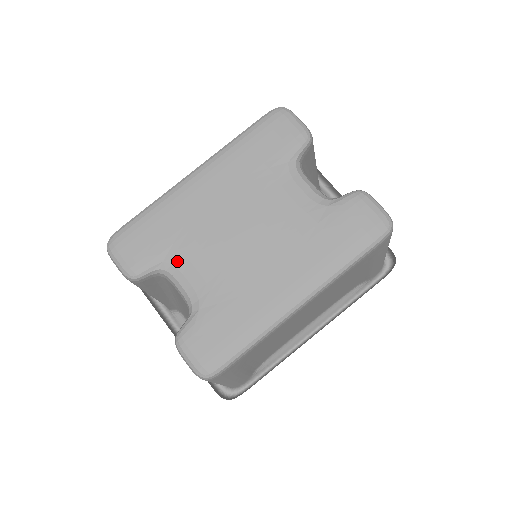
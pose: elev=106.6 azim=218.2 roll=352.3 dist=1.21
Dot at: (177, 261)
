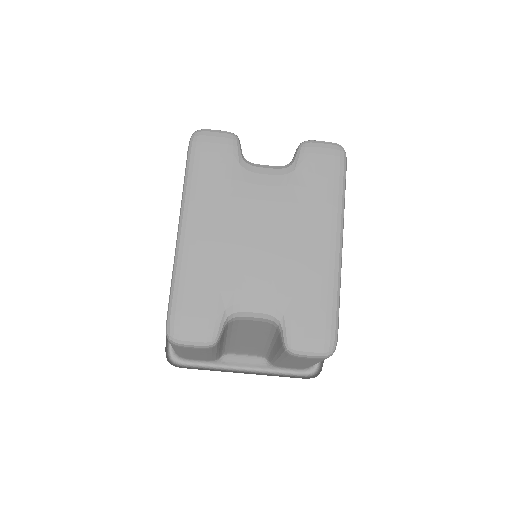
Dot at: (235, 299)
